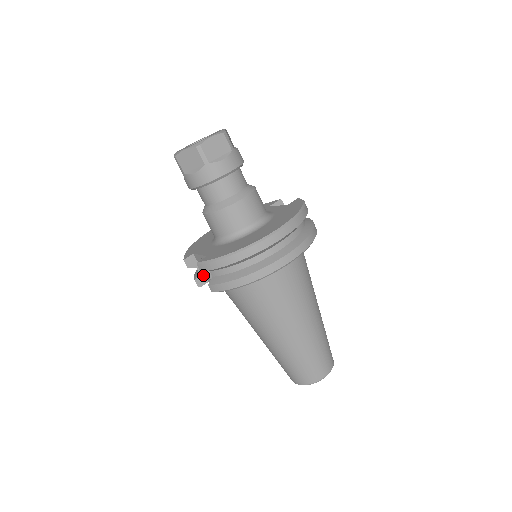
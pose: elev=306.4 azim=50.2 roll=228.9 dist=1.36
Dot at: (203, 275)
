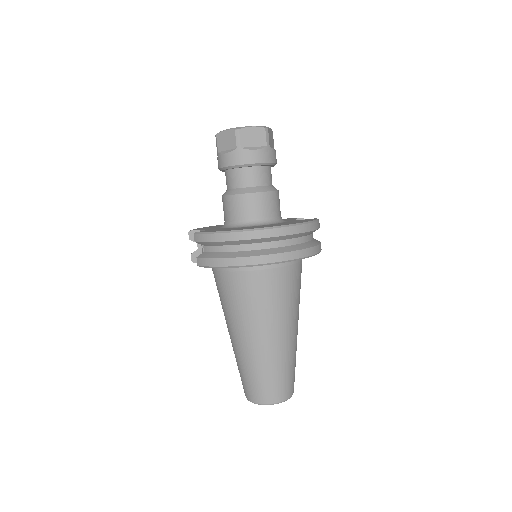
Dot at: (201, 253)
